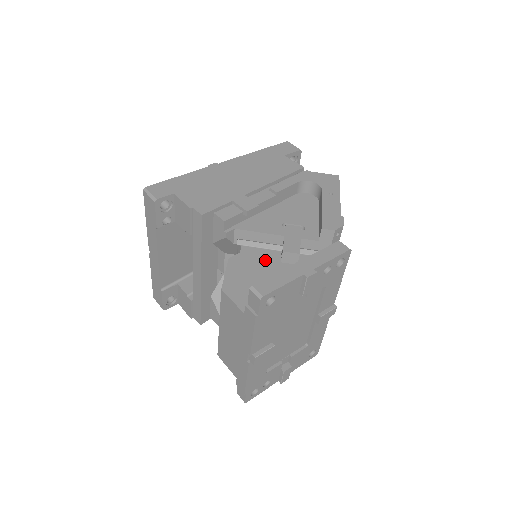
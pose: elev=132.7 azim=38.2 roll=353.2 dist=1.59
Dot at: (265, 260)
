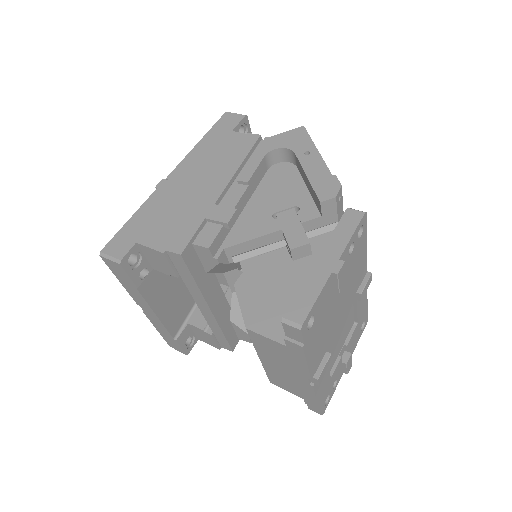
Dot at: (274, 267)
